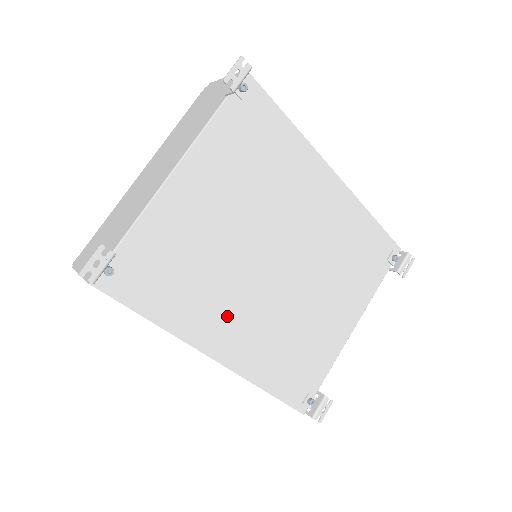
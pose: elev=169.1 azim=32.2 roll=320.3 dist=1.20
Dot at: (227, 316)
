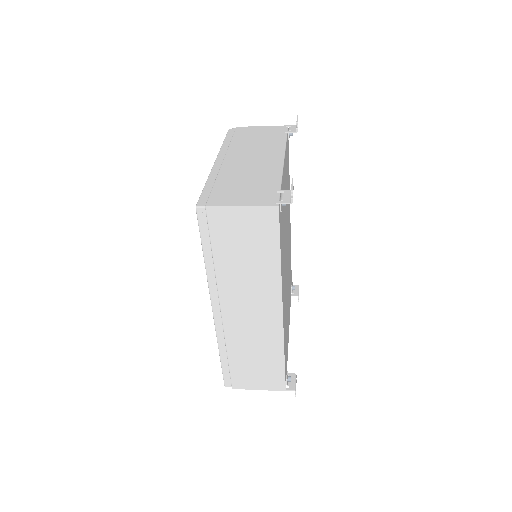
Dot at: (284, 280)
